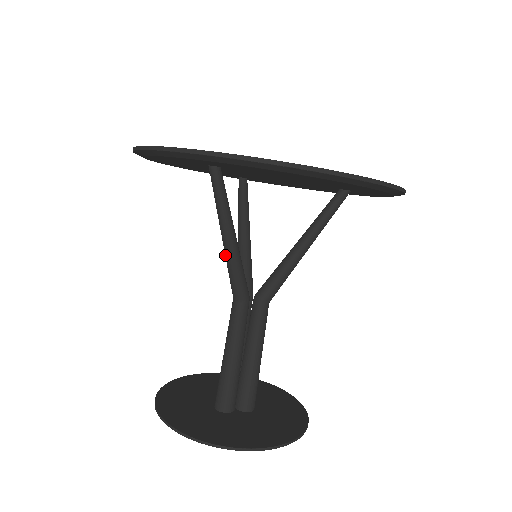
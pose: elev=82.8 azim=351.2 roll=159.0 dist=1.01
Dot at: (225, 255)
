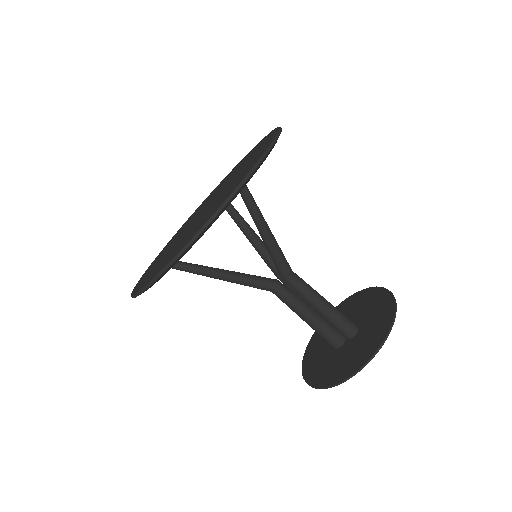
Dot at: (233, 282)
